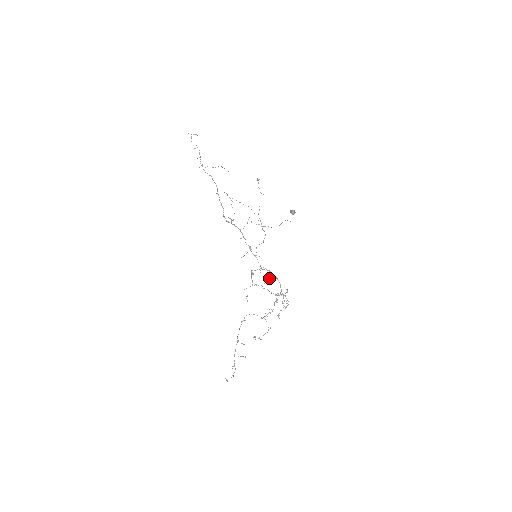
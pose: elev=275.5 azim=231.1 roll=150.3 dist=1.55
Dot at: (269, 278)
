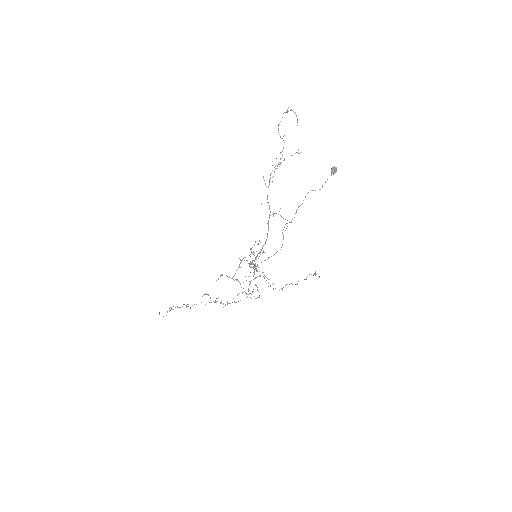
Dot at: occluded
